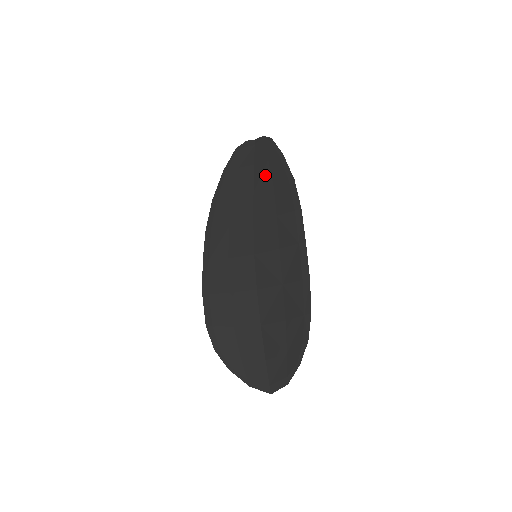
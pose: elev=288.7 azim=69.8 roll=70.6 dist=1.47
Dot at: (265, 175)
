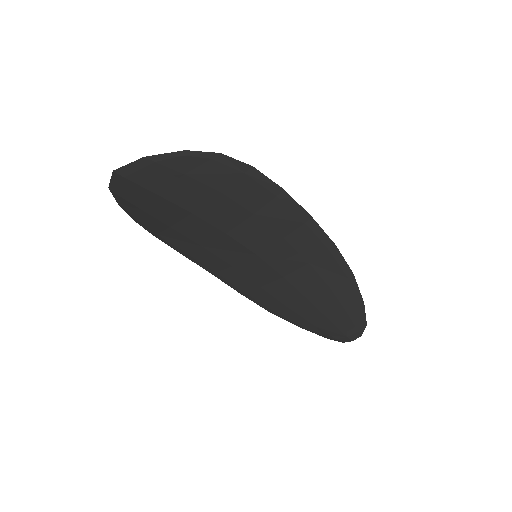
Dot at: (332, 301)
